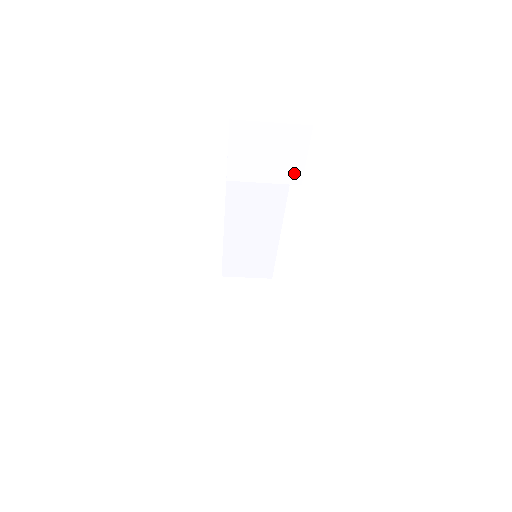
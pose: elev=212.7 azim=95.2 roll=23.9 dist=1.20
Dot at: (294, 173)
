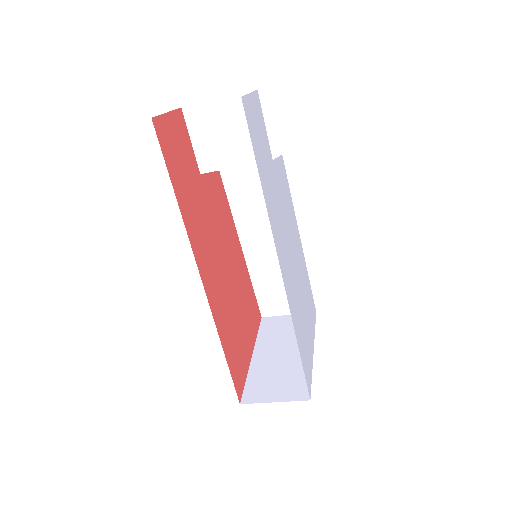
Dot at: occluded
